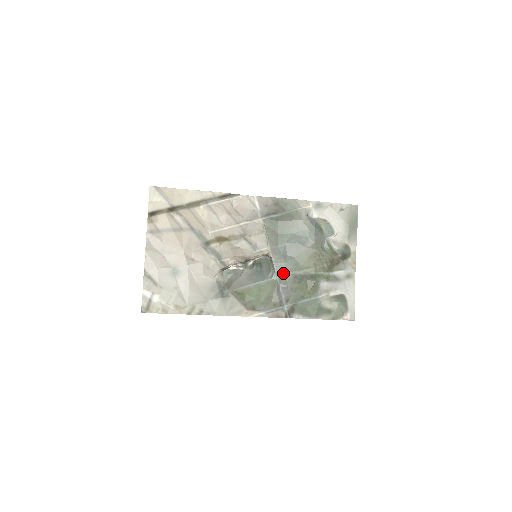
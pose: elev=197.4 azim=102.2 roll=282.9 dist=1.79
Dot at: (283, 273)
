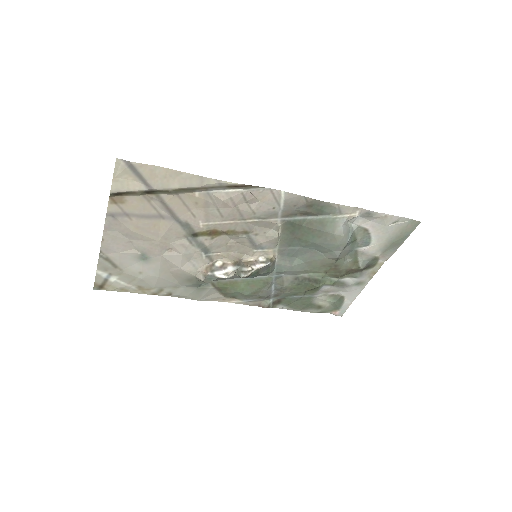
Dot at: (283, 273)
